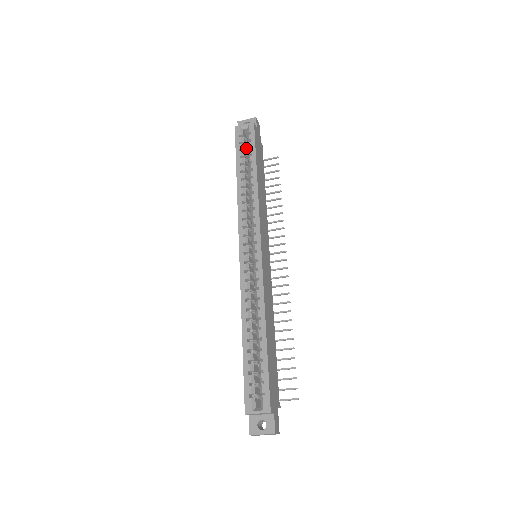
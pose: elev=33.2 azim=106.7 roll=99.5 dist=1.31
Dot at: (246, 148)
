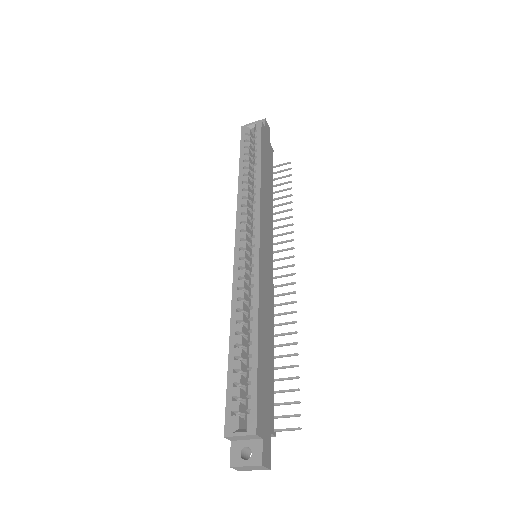
Dot at: (253, 148)
